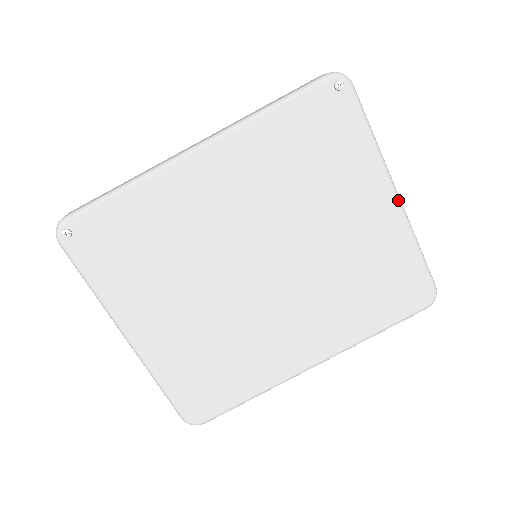
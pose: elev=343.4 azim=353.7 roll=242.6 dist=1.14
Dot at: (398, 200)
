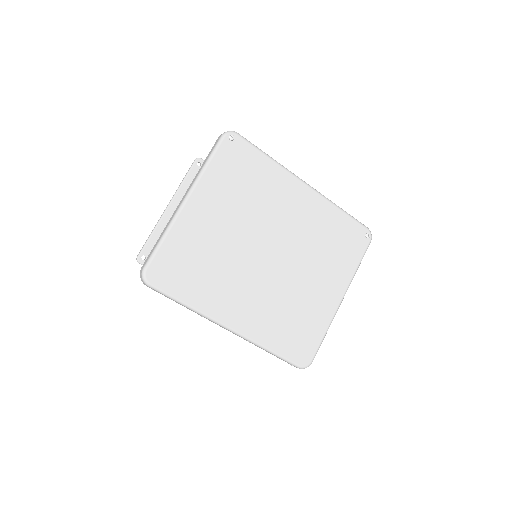
Dot at: (340, 303)
